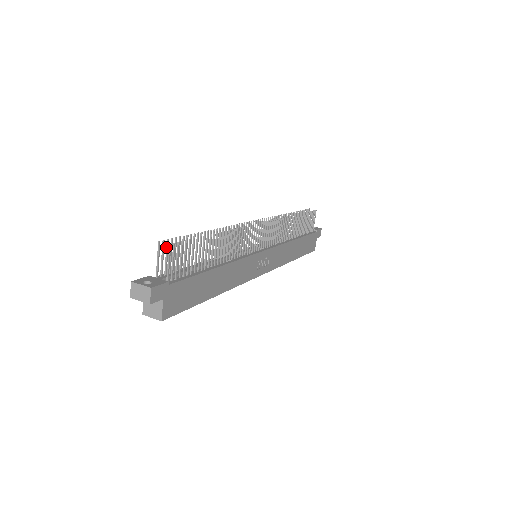
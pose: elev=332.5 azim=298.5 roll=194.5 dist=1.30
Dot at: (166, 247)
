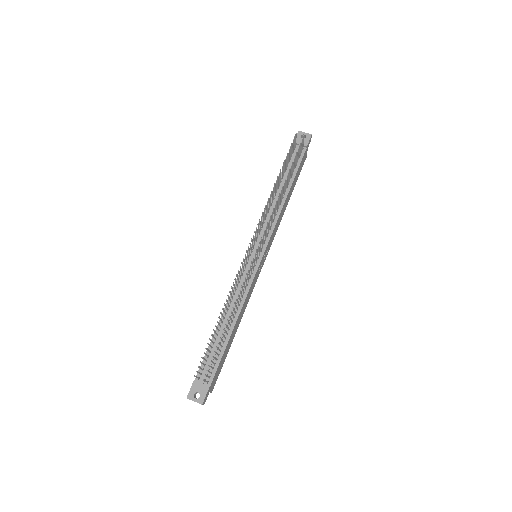
Dot at: occluded
